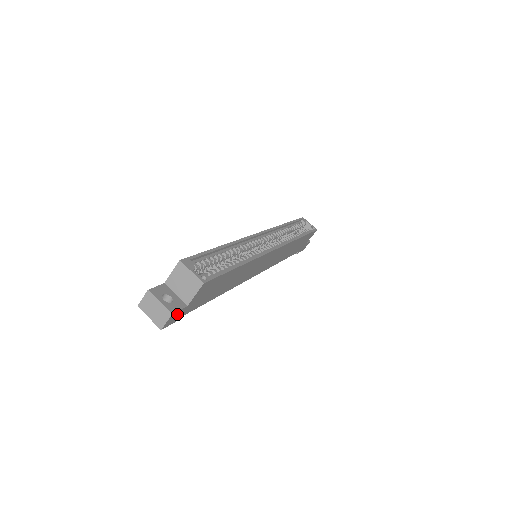
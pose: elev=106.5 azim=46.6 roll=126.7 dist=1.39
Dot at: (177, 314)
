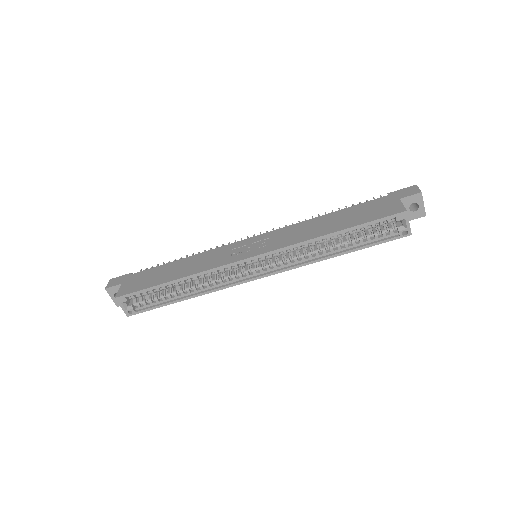
Dot at: occluded
